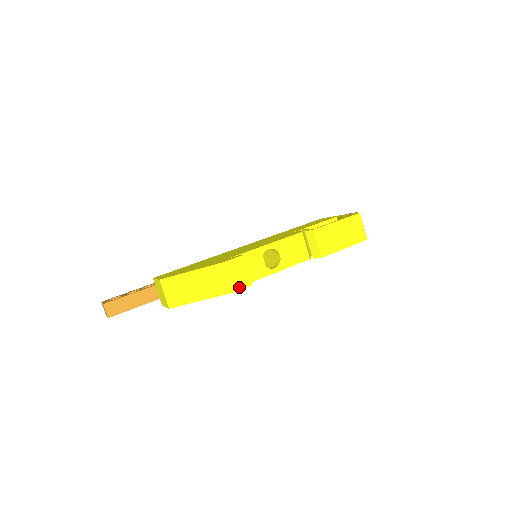
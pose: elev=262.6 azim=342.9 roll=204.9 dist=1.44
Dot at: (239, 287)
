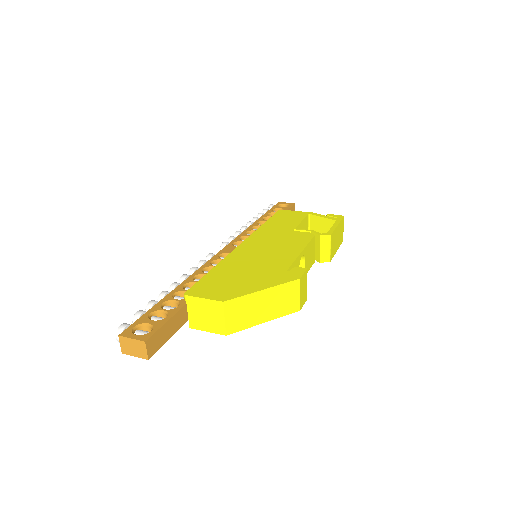
Dot at: (302, 304)
